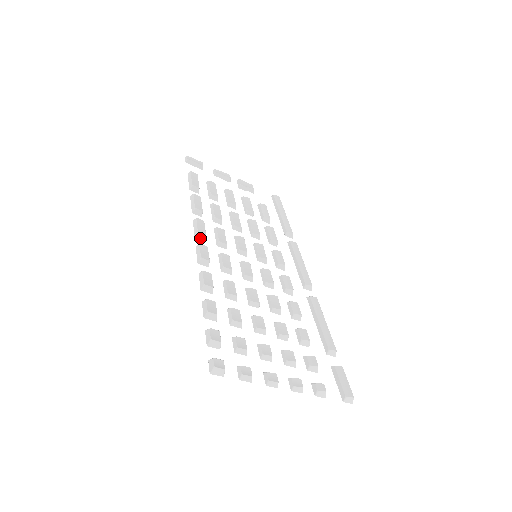
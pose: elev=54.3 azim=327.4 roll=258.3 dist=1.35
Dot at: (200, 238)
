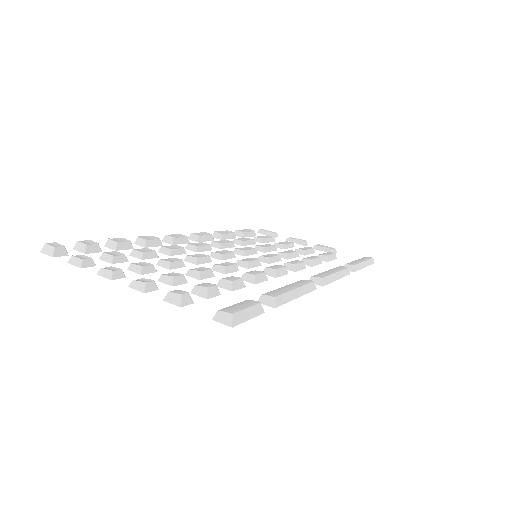
Dot at: (193, 239)
